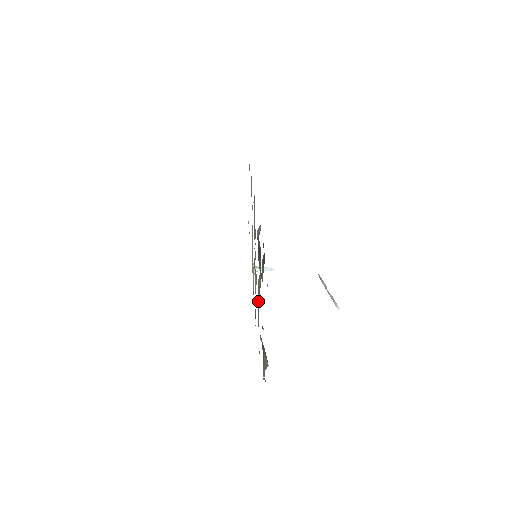
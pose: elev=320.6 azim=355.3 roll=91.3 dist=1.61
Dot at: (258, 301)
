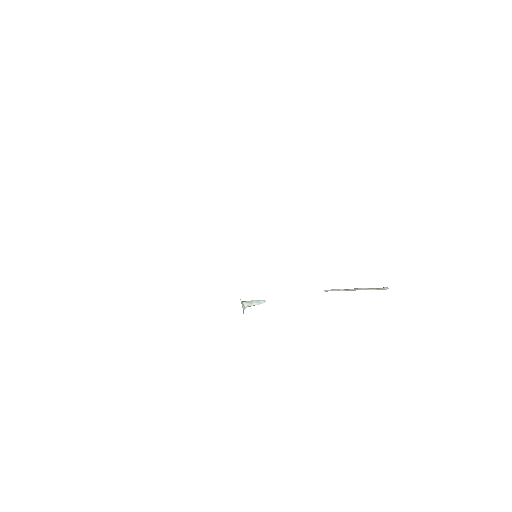
Dot at: occluded
